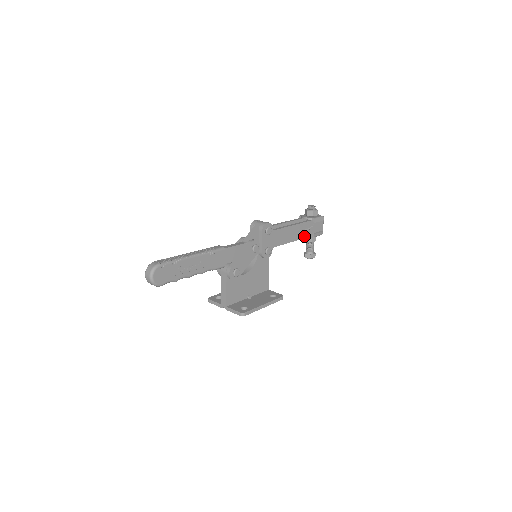
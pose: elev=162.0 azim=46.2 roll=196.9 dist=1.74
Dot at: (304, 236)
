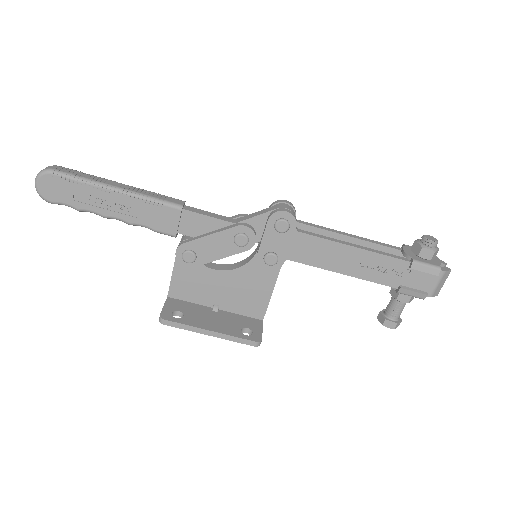
Dot at: (375, 278)
